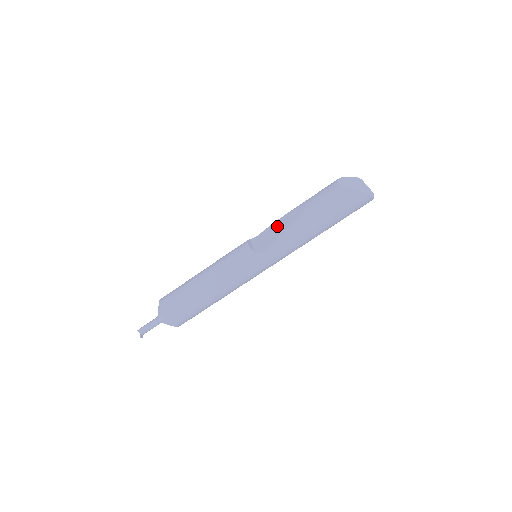
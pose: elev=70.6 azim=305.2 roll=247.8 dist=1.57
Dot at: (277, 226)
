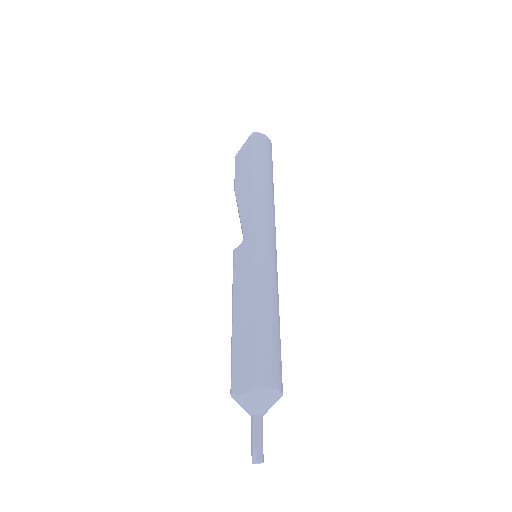
Dot at: occluded
